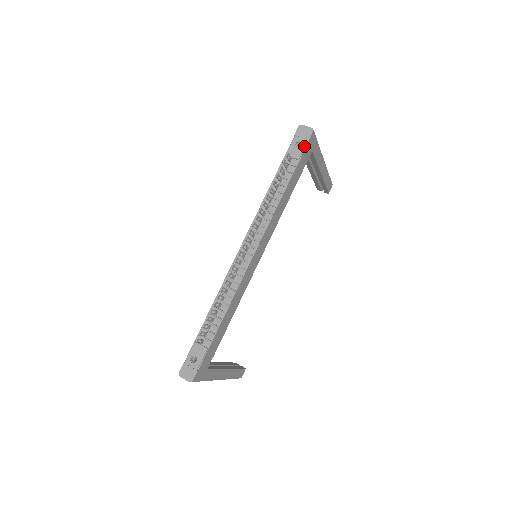
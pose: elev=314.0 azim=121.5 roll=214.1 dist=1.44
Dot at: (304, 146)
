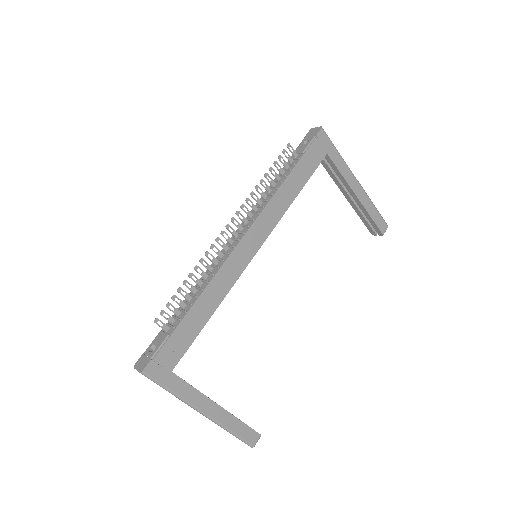
Dot at: (310, 141)
